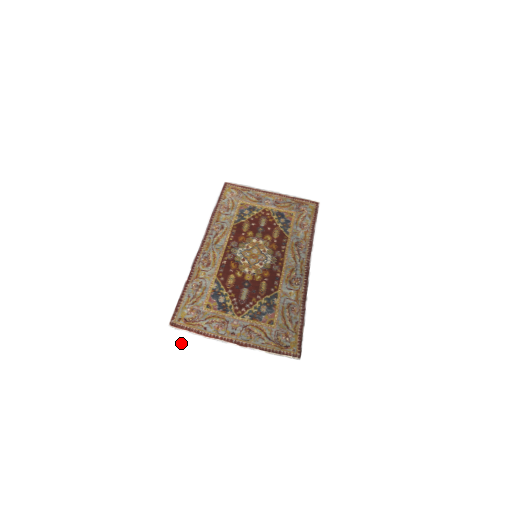
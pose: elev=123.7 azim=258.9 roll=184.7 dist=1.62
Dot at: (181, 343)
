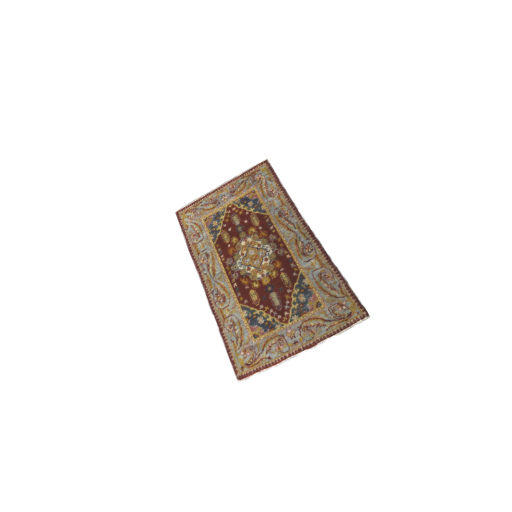
Dot at: (261, 388)
